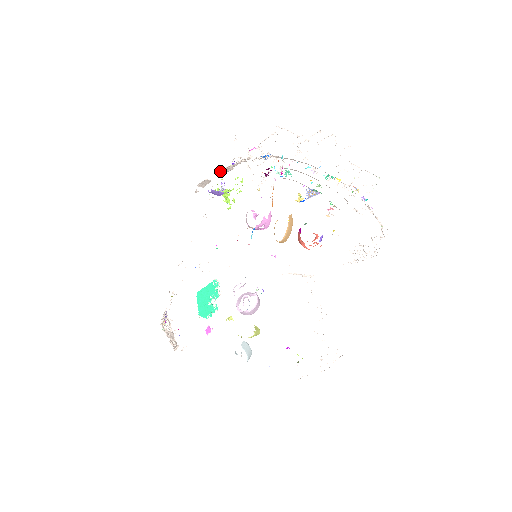
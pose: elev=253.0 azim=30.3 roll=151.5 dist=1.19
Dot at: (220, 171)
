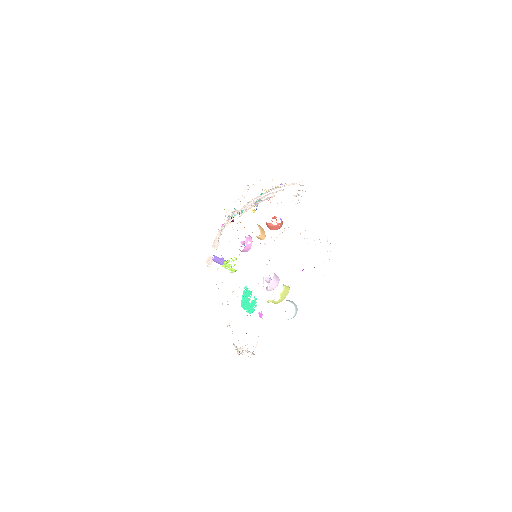
Dot at: (212, 246)
